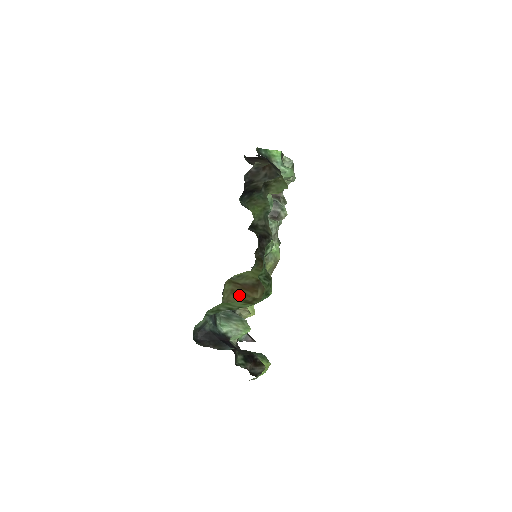
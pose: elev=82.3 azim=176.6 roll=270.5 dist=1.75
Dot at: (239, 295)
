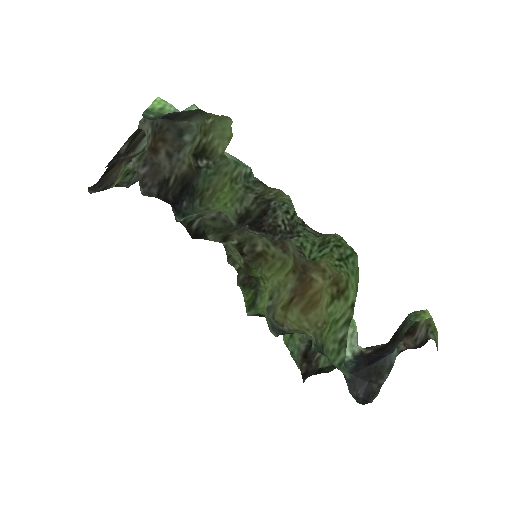
Dot at: (311, 306)
